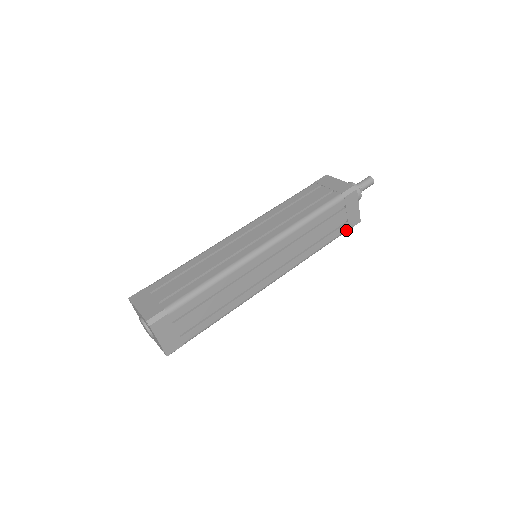
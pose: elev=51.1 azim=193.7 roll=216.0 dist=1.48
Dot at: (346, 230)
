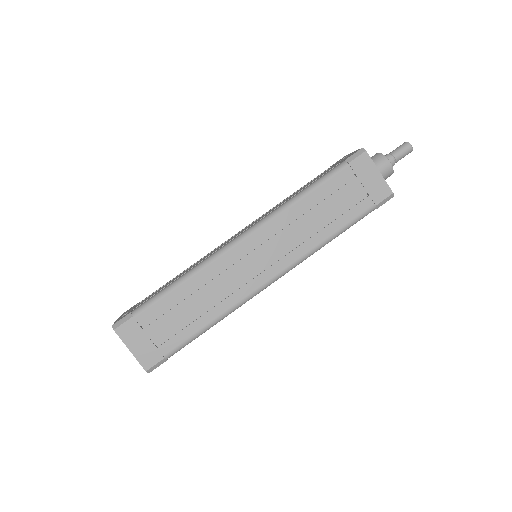
Dot at: occluded
